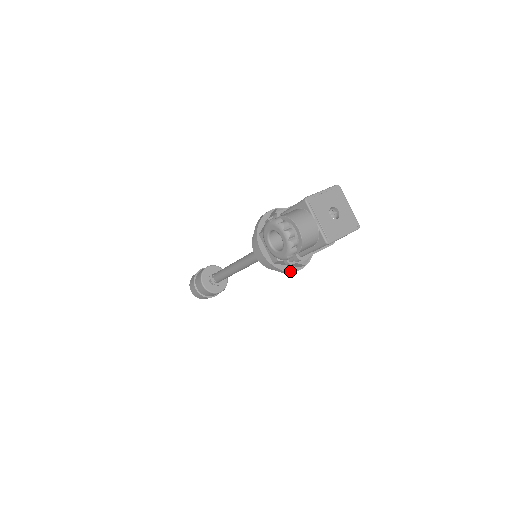
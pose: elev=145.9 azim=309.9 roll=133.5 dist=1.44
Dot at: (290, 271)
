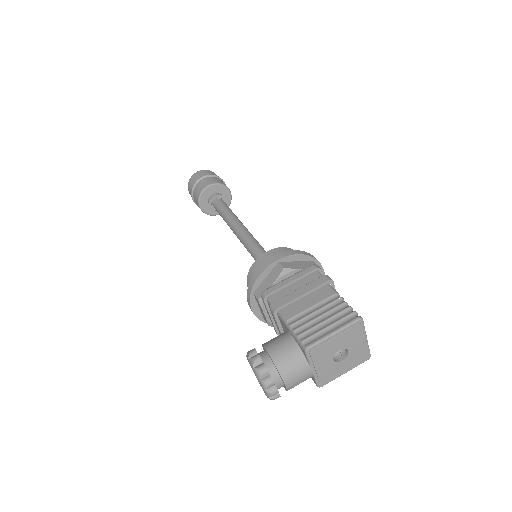
Dot at: occluded
